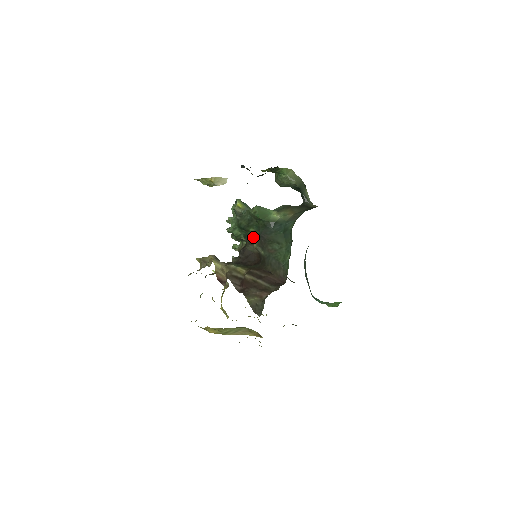
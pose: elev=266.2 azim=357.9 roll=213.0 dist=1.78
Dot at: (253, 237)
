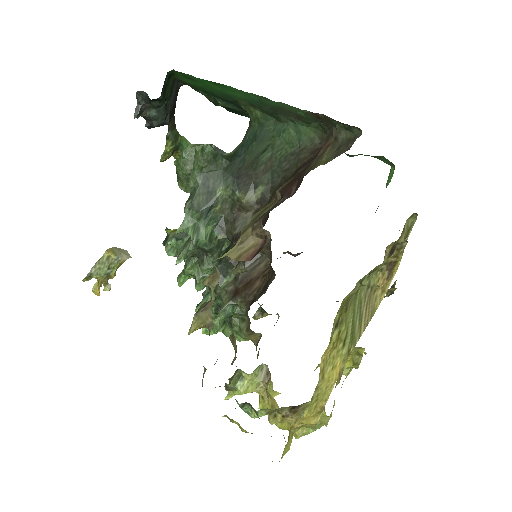
Dot at: (229, 204)
